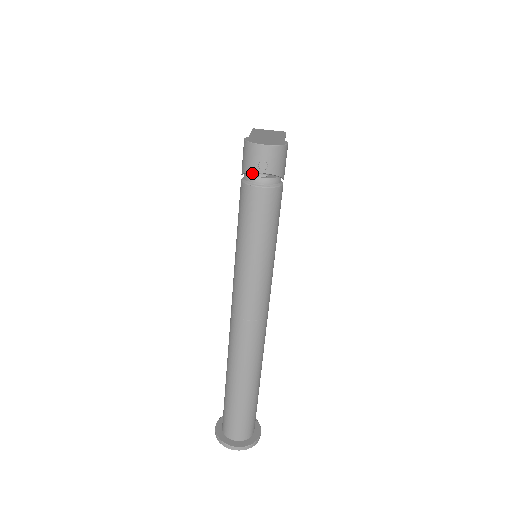
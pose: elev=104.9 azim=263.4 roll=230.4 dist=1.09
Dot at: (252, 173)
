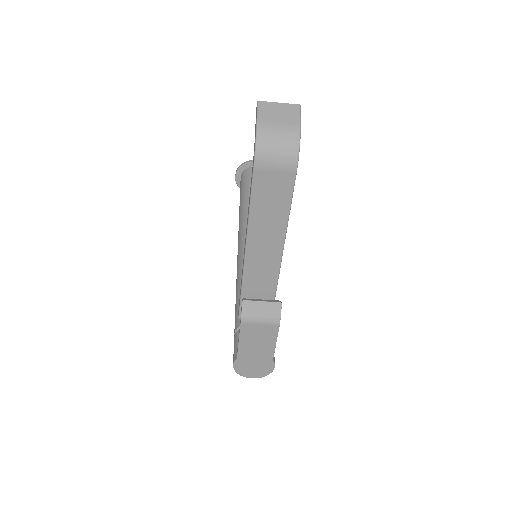
Dot at: occluded
